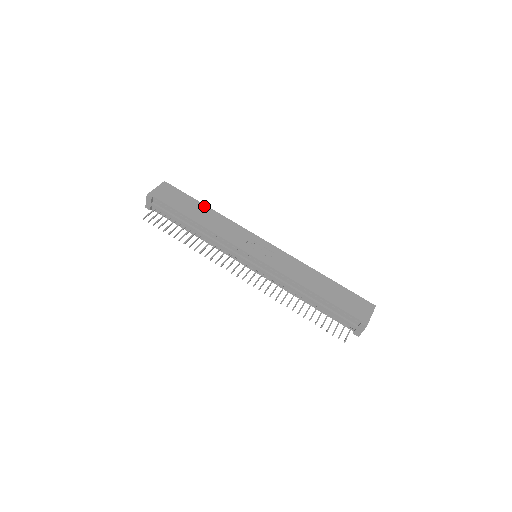
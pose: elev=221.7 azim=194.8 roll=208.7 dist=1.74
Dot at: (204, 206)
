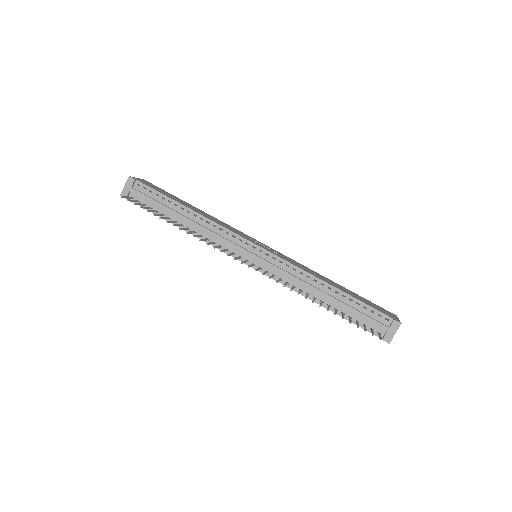
Dot at: occluded
